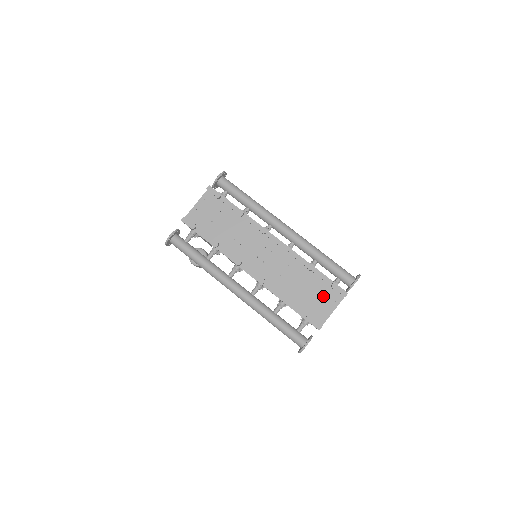
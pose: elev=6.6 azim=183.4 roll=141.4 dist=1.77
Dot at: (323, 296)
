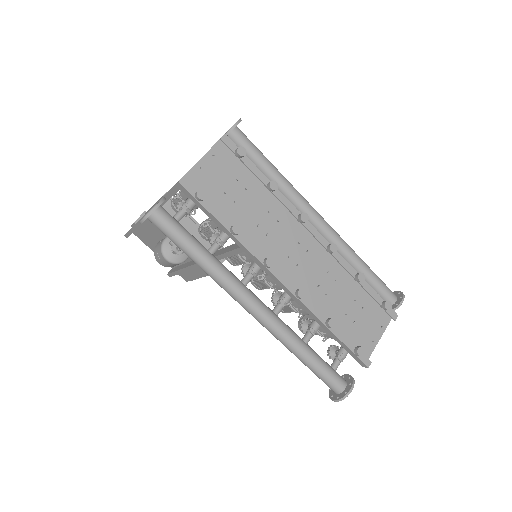
Dot at: (368, 319)
